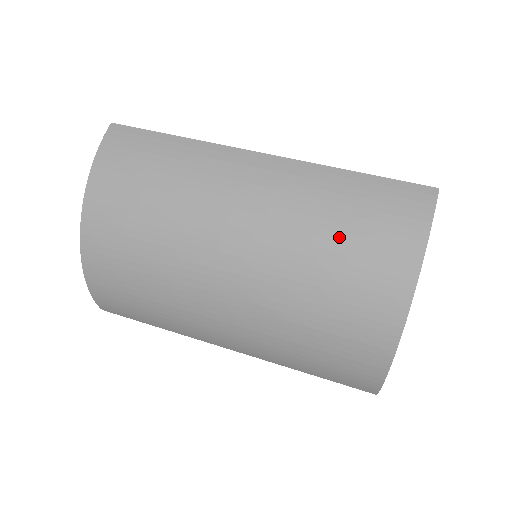
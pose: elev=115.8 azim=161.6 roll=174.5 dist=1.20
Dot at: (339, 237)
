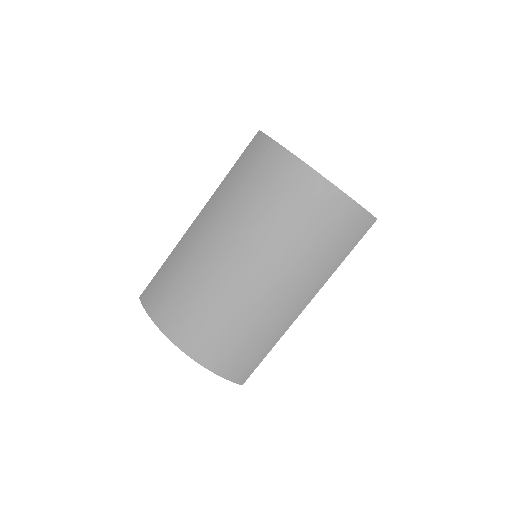
Dot at: (253, 189)
